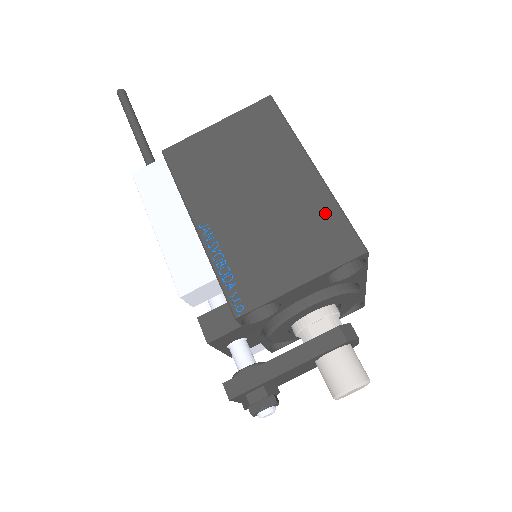
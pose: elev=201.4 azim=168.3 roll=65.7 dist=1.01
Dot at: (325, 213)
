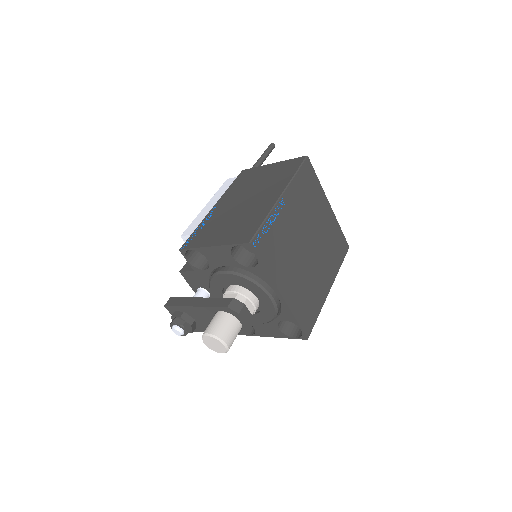
Dot at: (257, 218)
